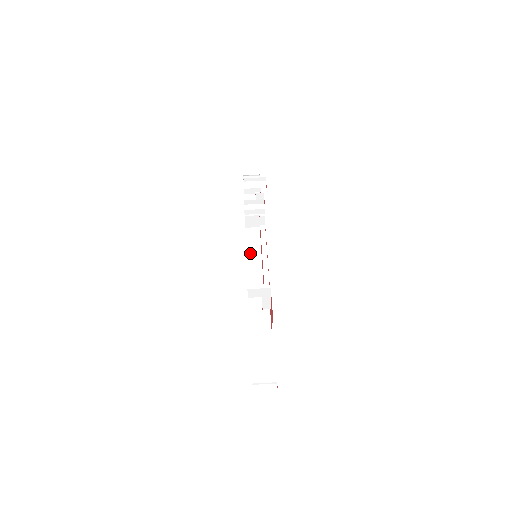
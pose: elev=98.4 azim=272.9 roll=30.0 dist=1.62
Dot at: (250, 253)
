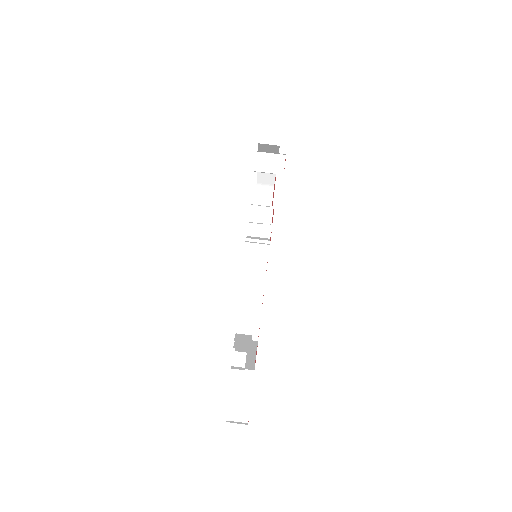
Dot at: (247, 274)
